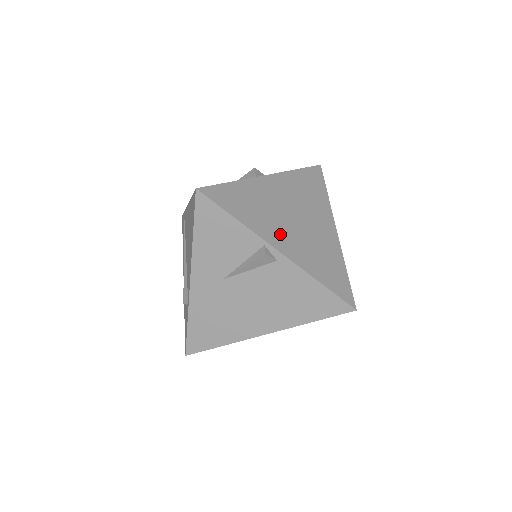
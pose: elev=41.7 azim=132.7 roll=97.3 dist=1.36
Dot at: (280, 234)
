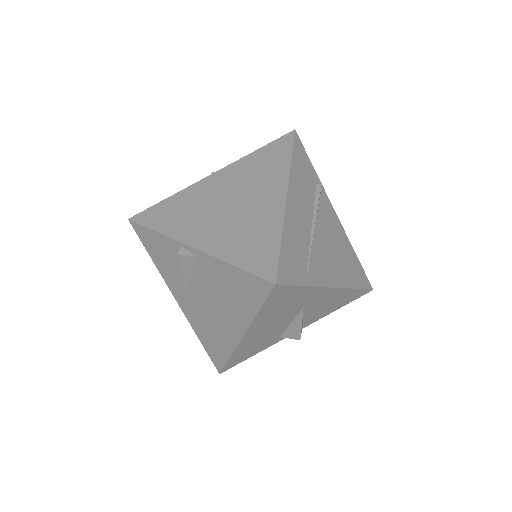
Dot at: (200, 228)
